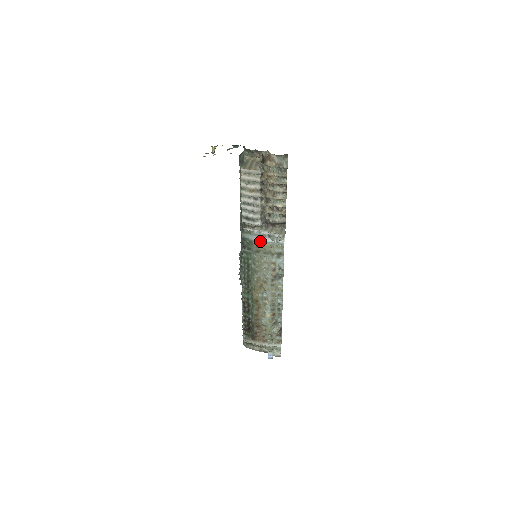
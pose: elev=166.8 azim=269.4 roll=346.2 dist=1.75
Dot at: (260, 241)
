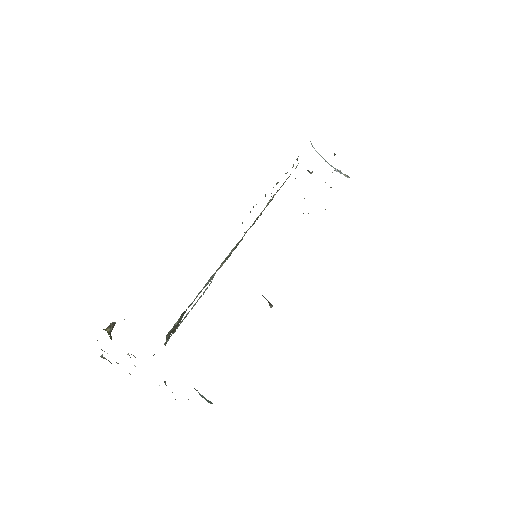
Dot at: occluded
